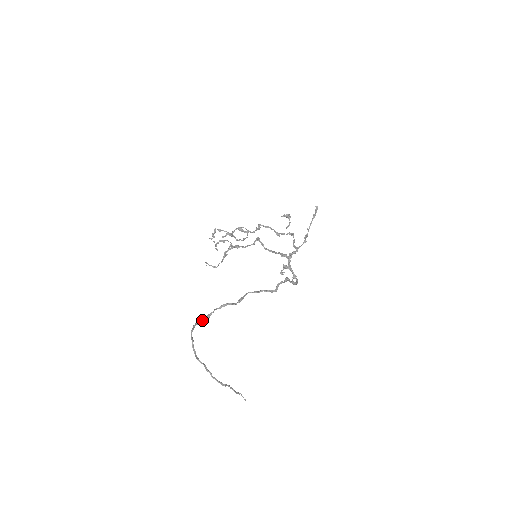
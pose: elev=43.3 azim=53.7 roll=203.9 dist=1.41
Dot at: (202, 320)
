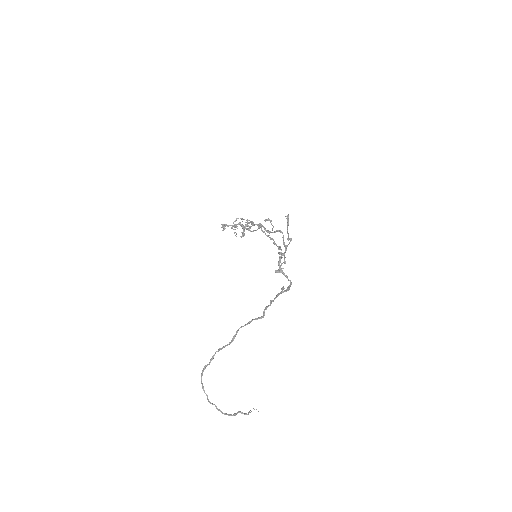
Dot at: (207, 365)
